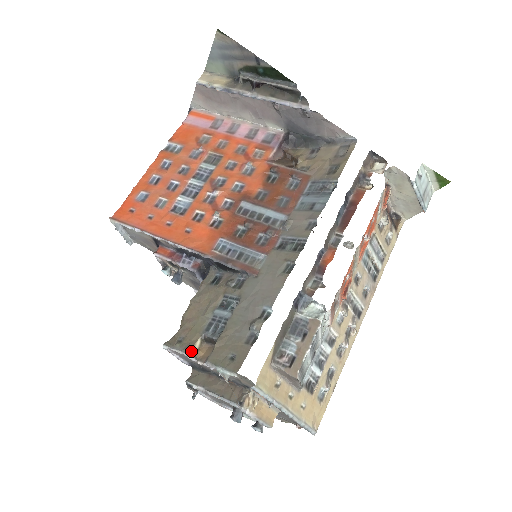
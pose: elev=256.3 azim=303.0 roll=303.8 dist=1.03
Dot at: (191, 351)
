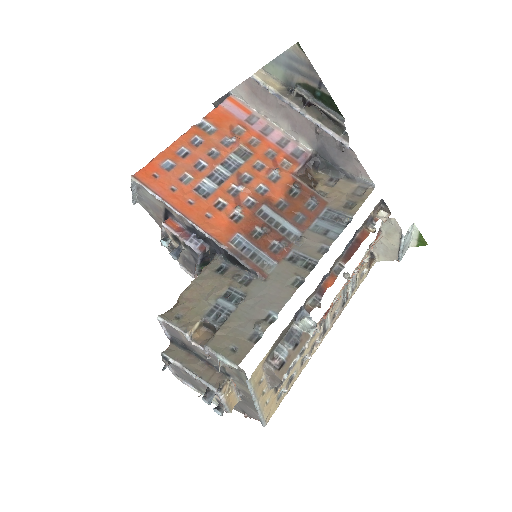
Dot at: (189, 331)
